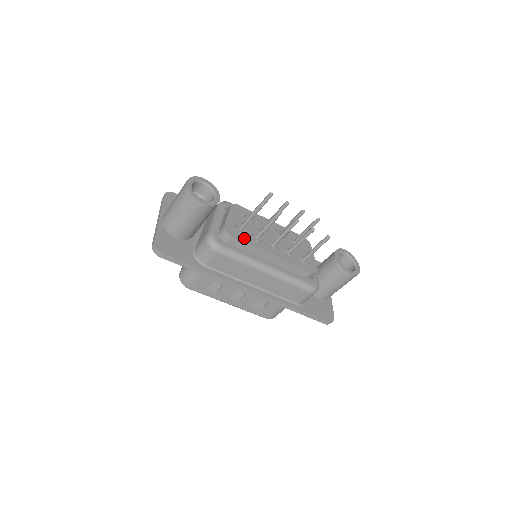
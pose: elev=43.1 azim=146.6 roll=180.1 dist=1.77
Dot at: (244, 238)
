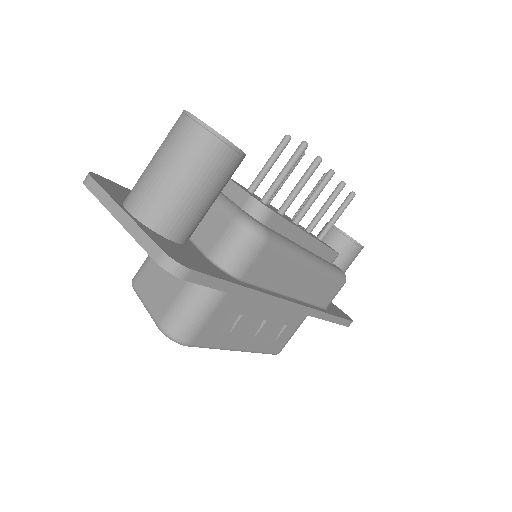
Dot at: (279, 214)
